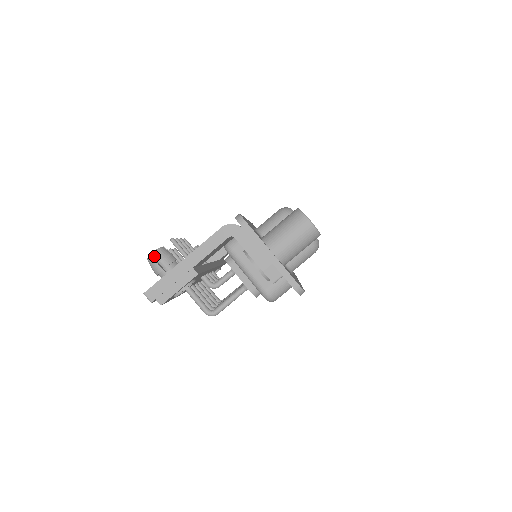
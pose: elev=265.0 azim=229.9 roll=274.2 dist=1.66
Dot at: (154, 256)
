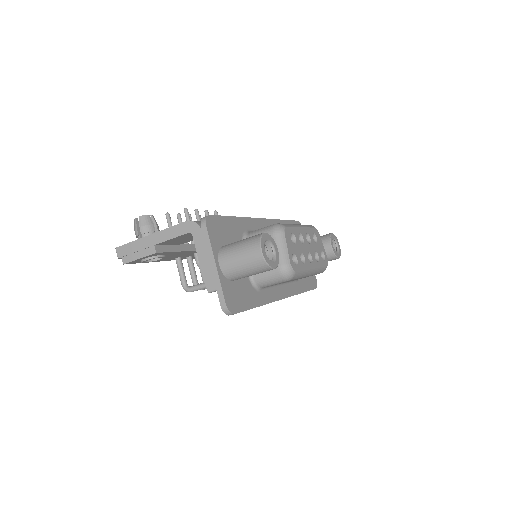
Dot at: occluded
